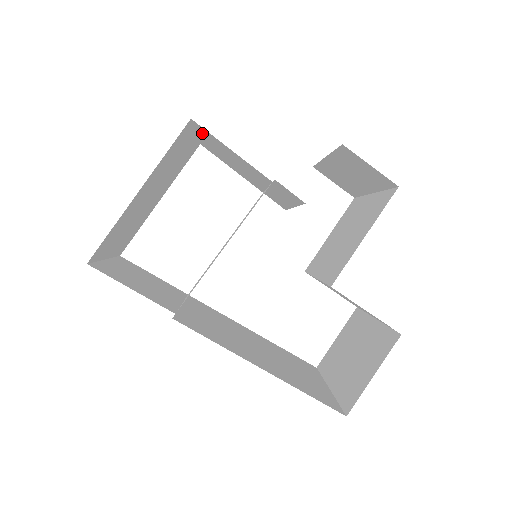
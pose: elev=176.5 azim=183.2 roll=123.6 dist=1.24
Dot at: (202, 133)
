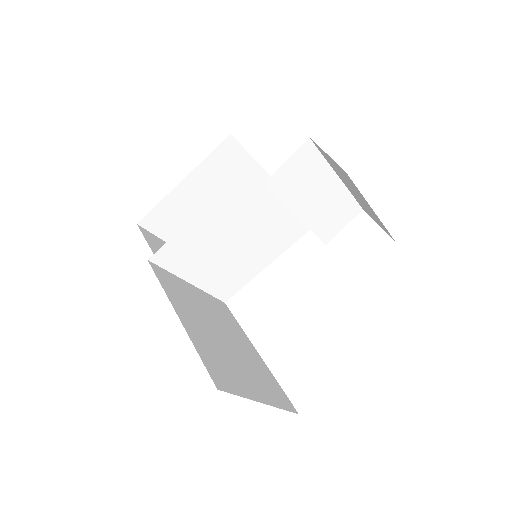
Dot at: occluded
